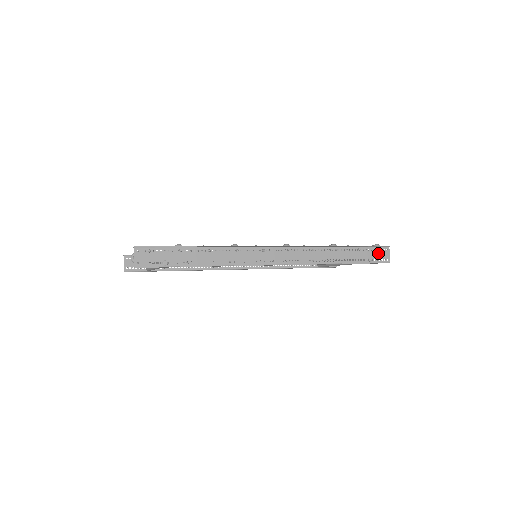
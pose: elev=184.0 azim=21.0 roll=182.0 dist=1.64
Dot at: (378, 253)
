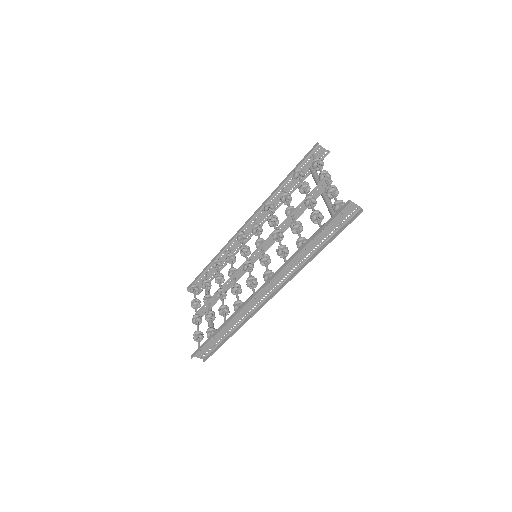
Dot at: (343, 214)
